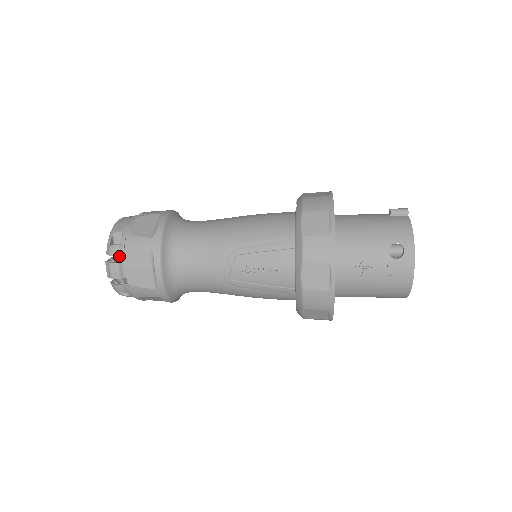
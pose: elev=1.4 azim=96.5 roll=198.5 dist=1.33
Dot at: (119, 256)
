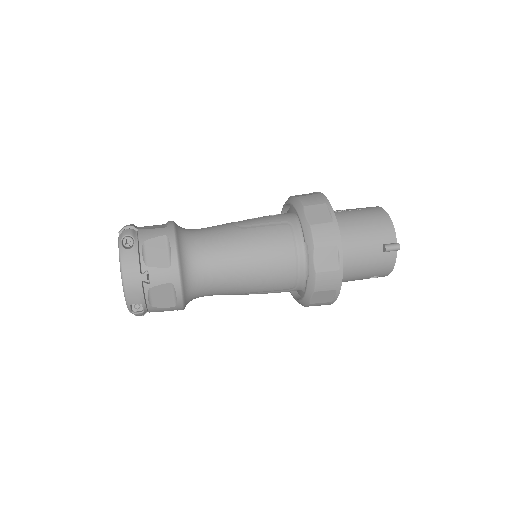
Dot at: occluded
